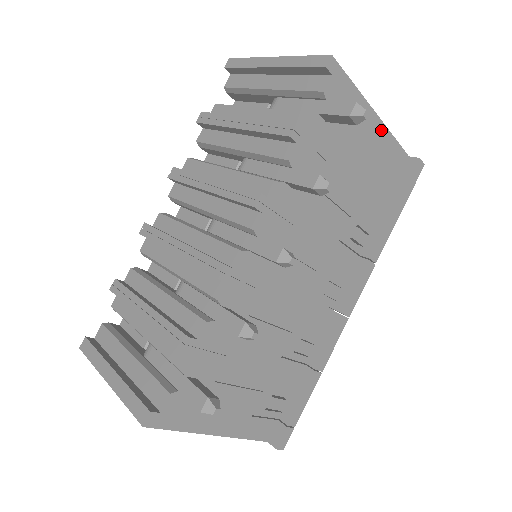
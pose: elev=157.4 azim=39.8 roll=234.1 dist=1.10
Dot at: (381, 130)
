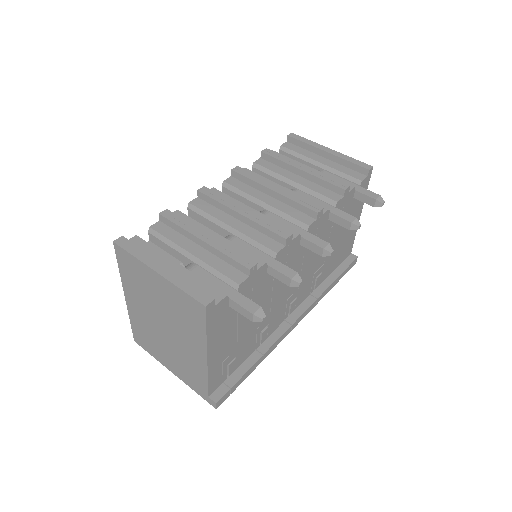
Dot at: occluded
